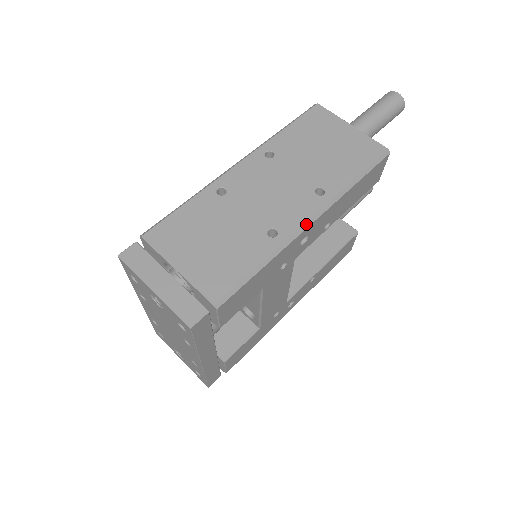
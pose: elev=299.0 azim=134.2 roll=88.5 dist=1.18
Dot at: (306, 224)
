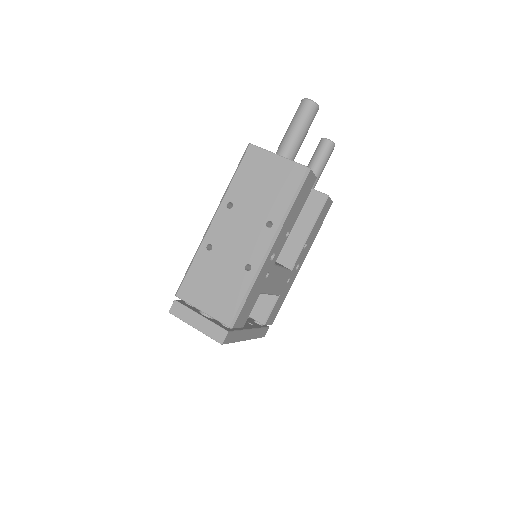
Dot at: (267, 253)
